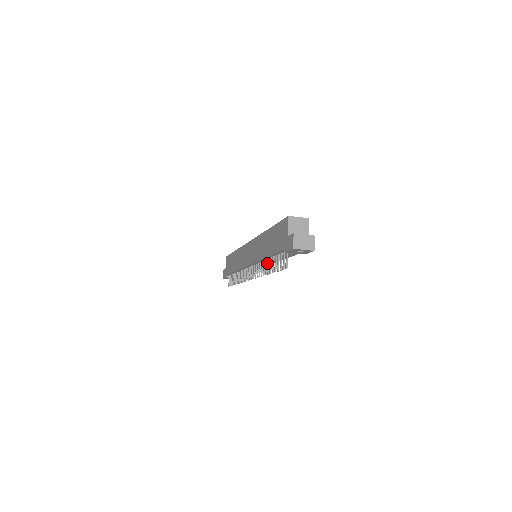
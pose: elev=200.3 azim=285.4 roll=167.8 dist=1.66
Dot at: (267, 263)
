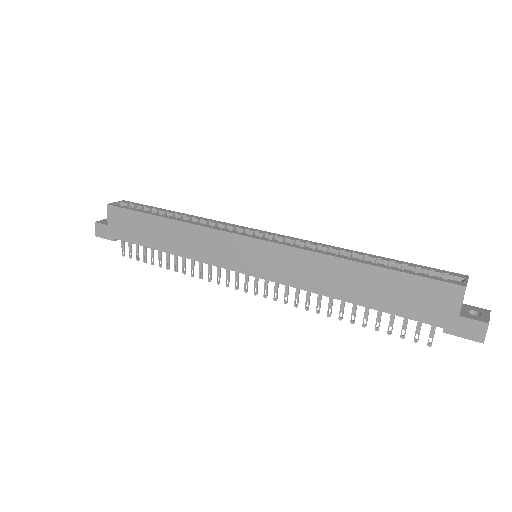
Dot at: occluded
